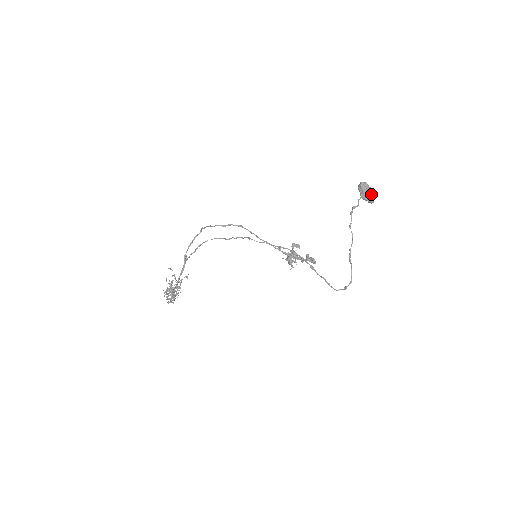
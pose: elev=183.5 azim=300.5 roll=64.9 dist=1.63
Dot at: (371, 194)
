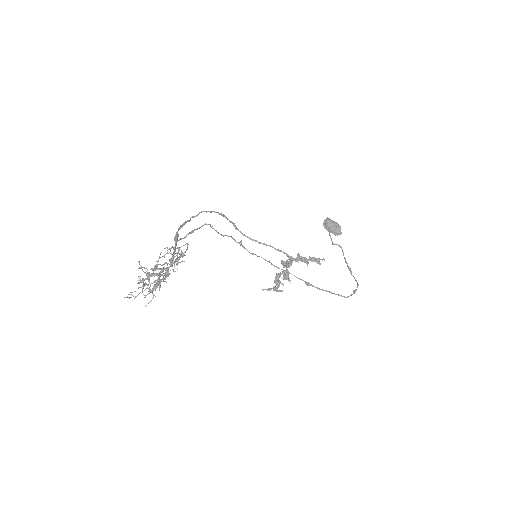
Dot at: (339, 225)
